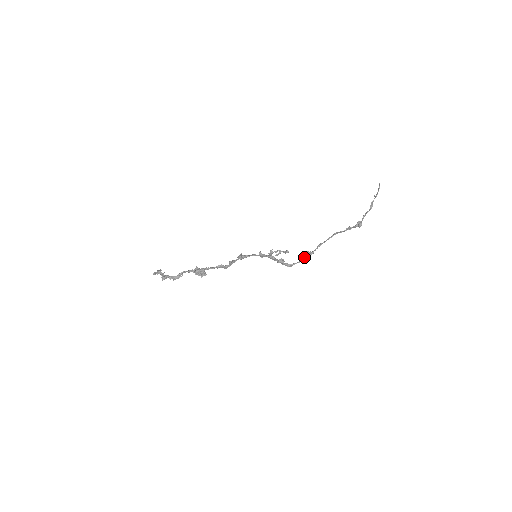
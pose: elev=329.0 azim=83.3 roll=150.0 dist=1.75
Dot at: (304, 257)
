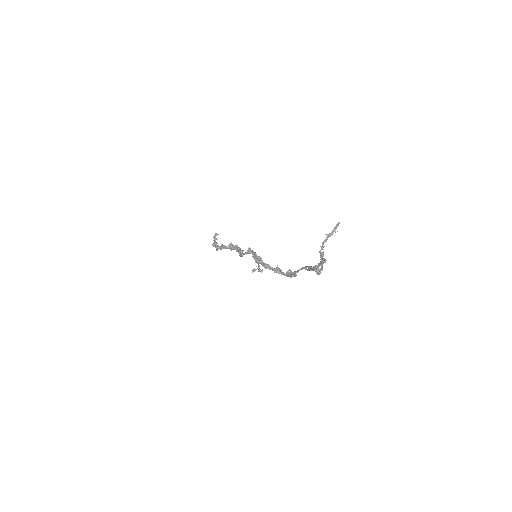
Dot at: (290, 275)
